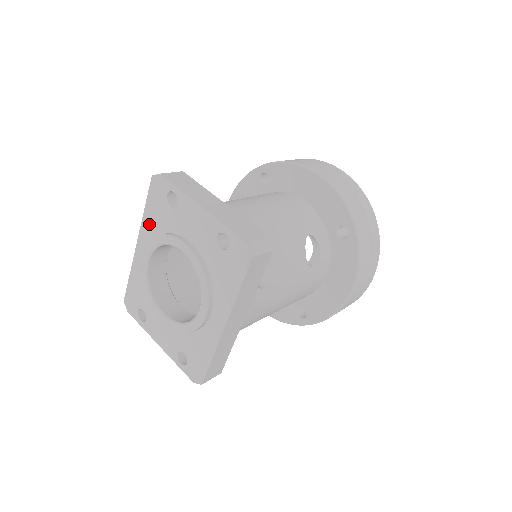
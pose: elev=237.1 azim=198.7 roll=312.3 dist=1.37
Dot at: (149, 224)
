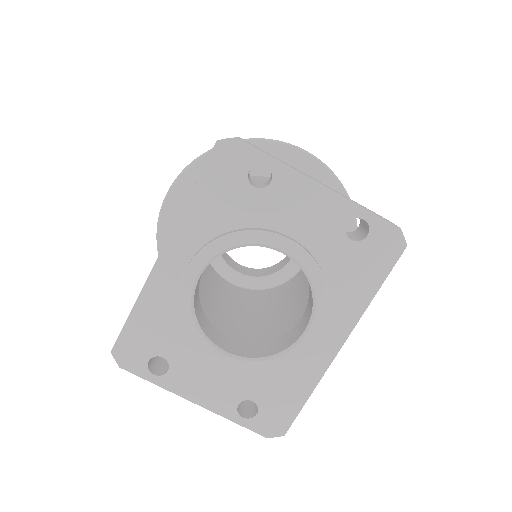
Dot at: (198, 218)
